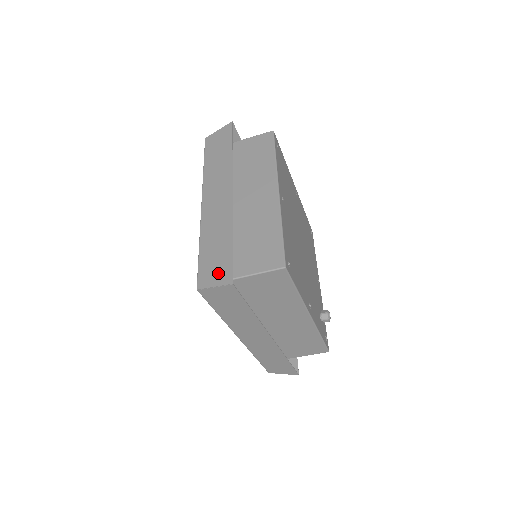
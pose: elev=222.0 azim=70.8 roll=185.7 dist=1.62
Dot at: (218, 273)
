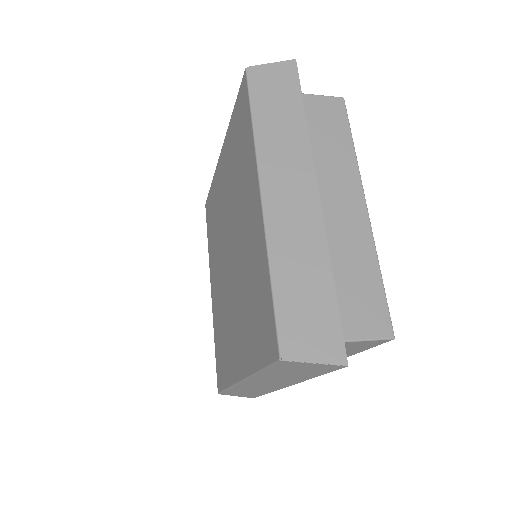
Dot at: (318, 339)
